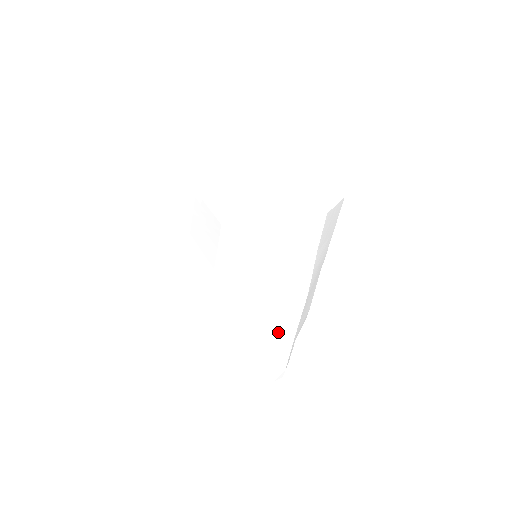
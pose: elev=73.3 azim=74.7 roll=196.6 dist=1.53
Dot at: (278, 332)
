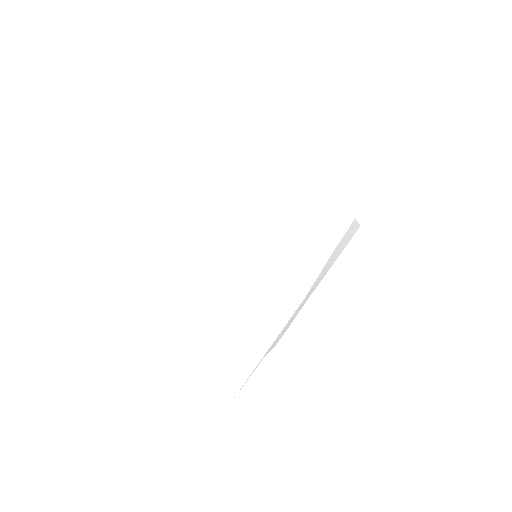
Dot at: (258, 332)
